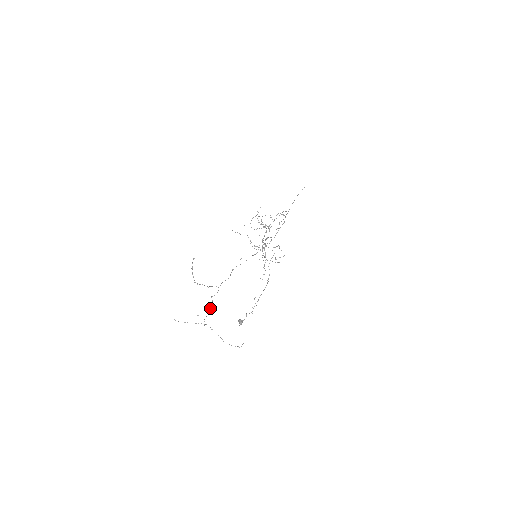
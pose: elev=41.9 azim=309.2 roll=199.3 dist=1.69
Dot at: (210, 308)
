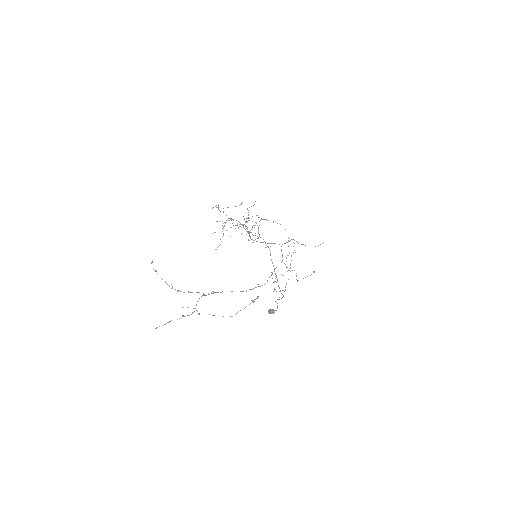
Dot at: occluded
